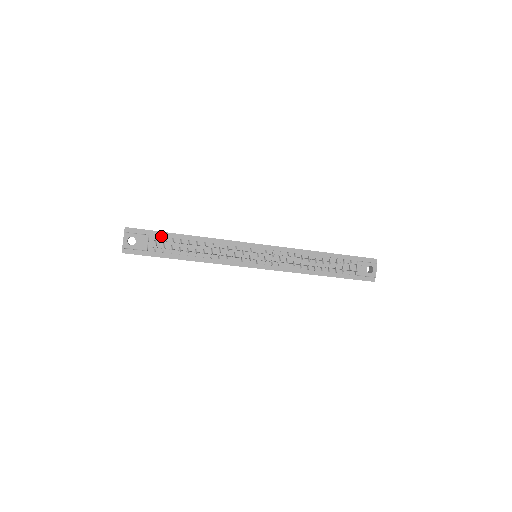
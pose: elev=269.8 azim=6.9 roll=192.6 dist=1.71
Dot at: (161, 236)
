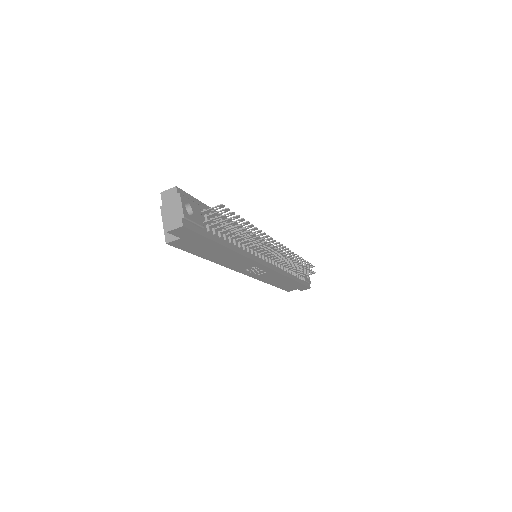
Dot at: occluded
